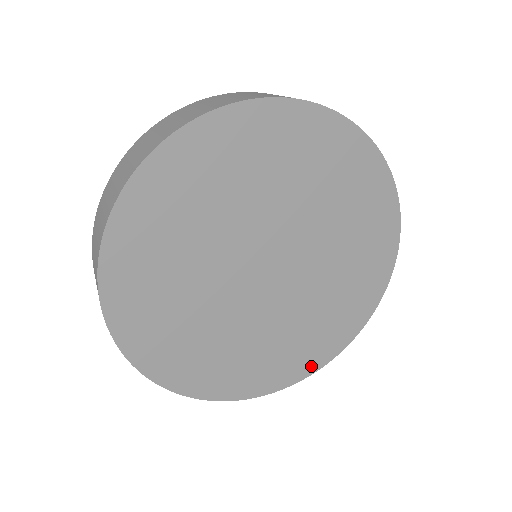
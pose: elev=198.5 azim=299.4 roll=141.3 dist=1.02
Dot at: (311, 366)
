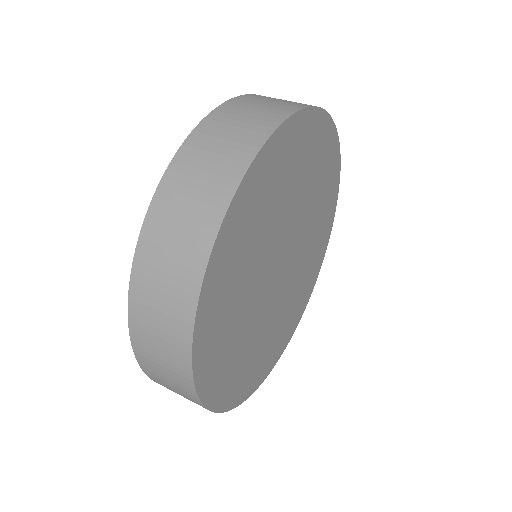
Dot at: (266, 372)
